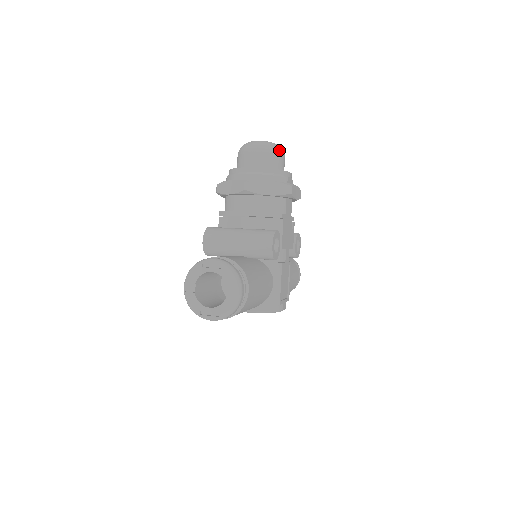
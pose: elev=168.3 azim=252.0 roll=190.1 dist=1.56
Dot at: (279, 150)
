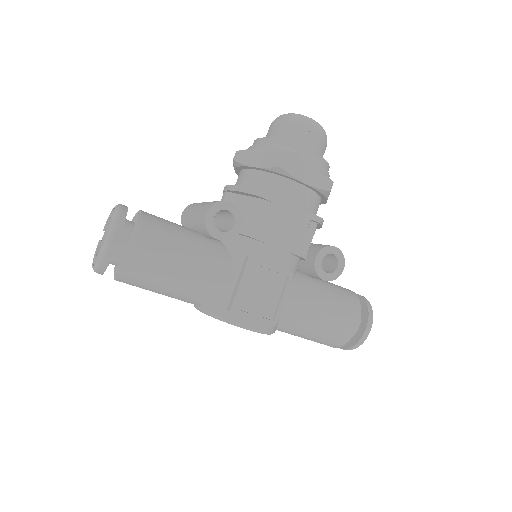
Dot at: (303, 122)
